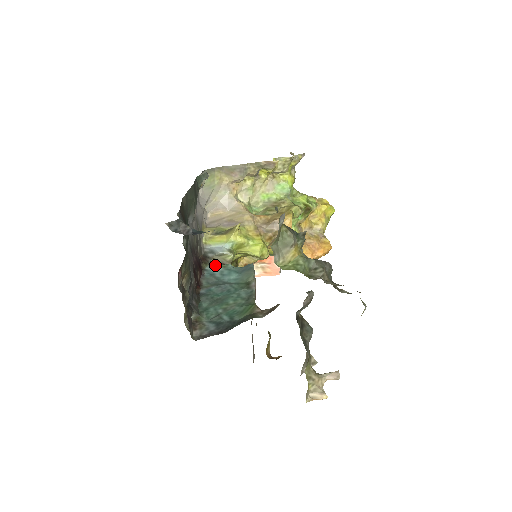
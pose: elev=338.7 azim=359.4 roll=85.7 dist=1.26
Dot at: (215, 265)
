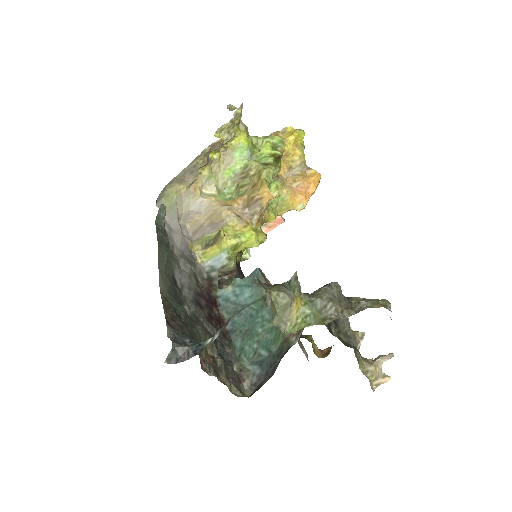
Dot at: (223, 275)
